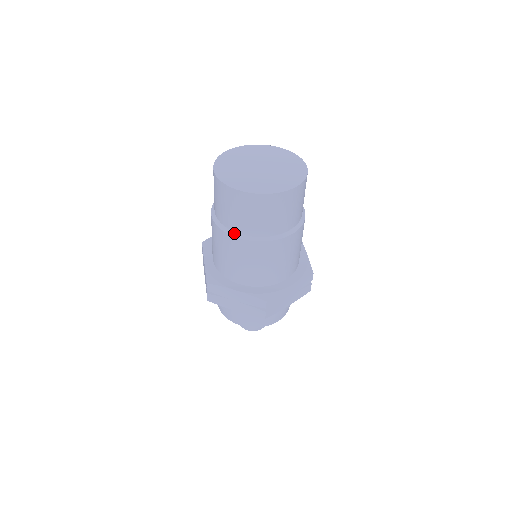
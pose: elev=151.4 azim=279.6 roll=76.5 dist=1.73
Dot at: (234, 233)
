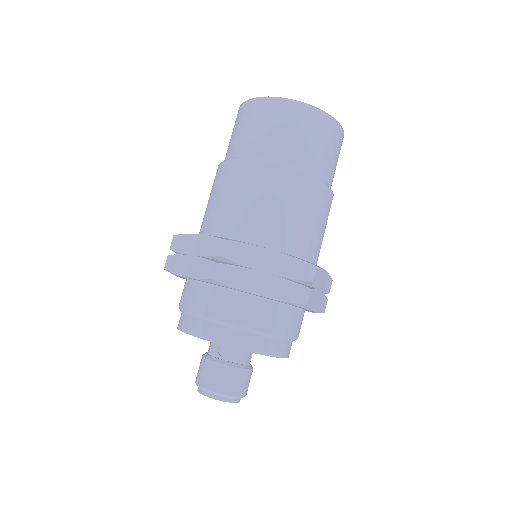
Dot at: (227, 159)
